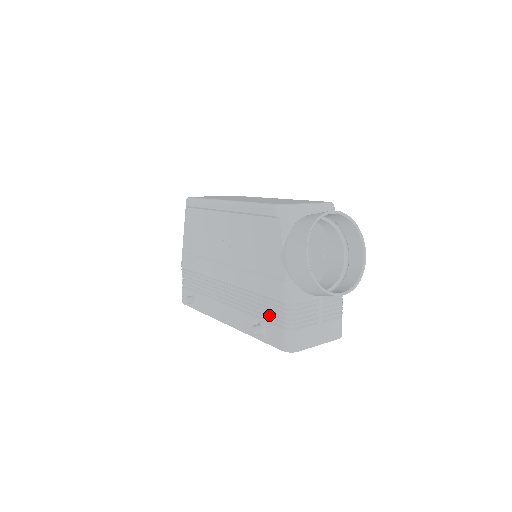
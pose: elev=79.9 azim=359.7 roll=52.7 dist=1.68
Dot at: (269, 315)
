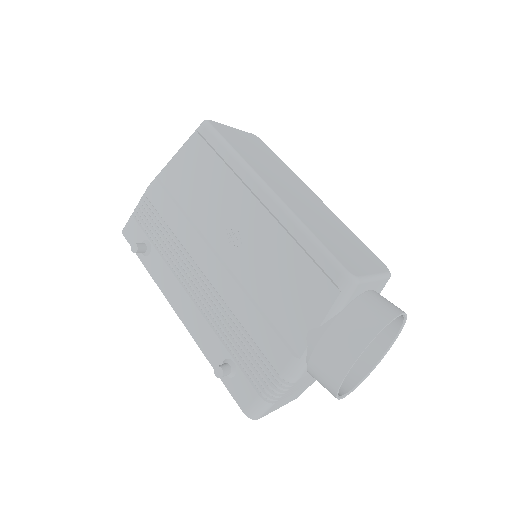
Dot at: (249, 367)
